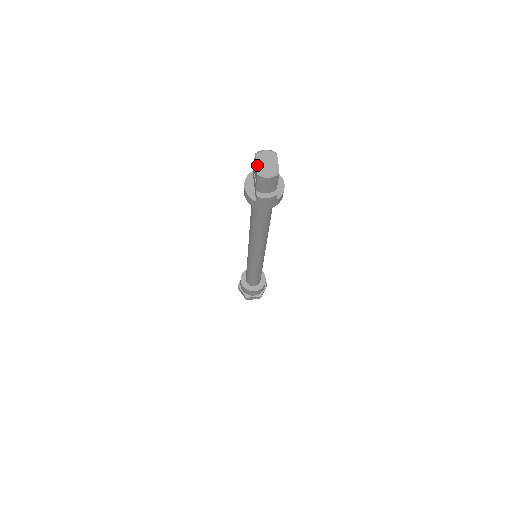
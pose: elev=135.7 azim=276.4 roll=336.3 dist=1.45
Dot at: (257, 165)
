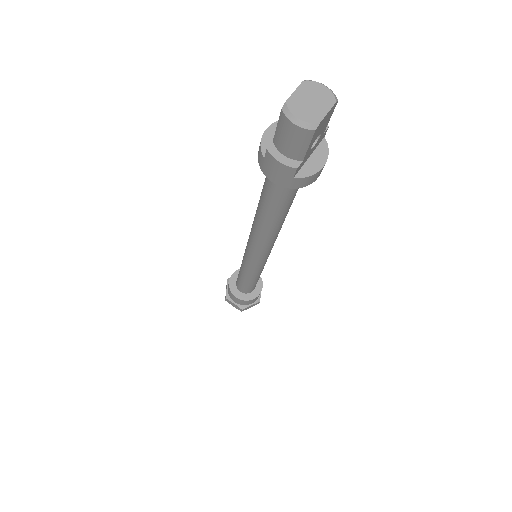
Dot at: (293, 94)
